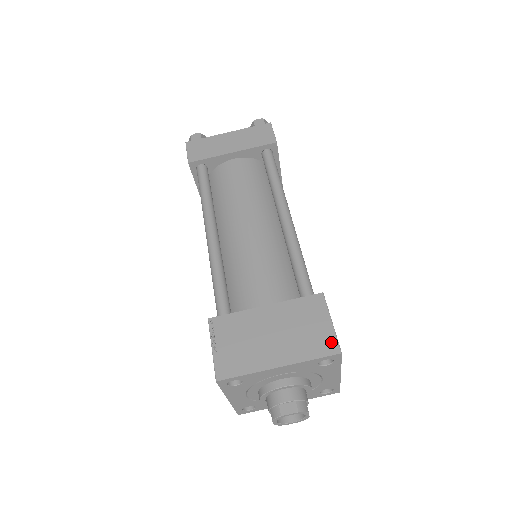
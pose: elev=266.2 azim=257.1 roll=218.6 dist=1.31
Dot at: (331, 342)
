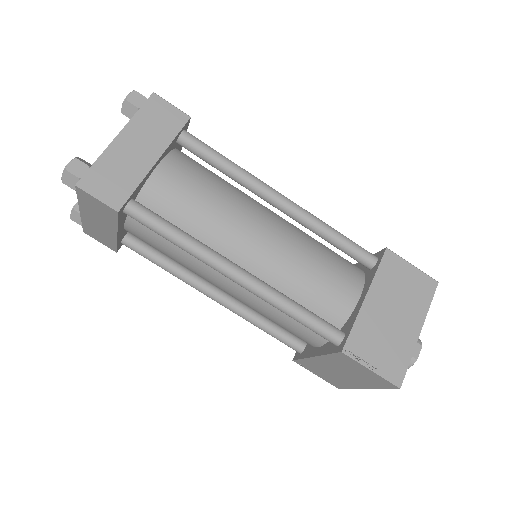
Dot at: (427, 281)
